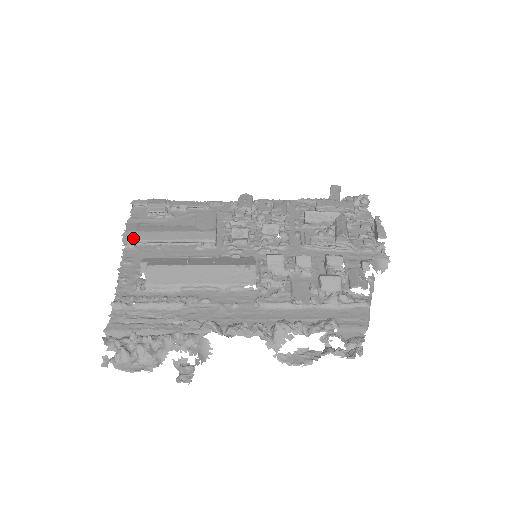
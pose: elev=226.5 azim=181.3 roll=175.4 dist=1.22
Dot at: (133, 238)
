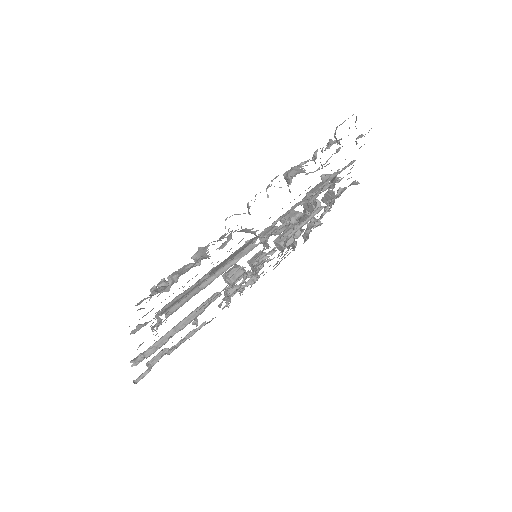
Dot at: (139, 355)
